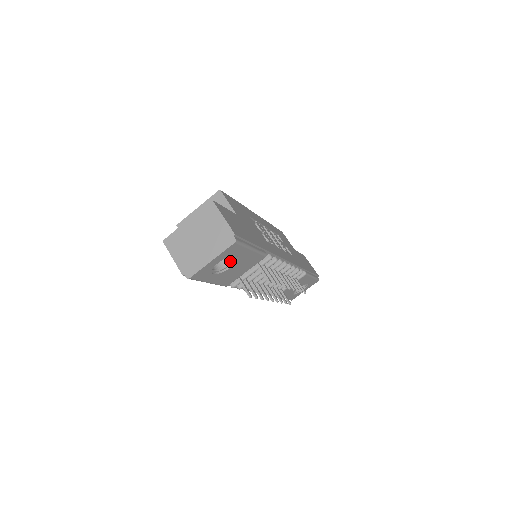
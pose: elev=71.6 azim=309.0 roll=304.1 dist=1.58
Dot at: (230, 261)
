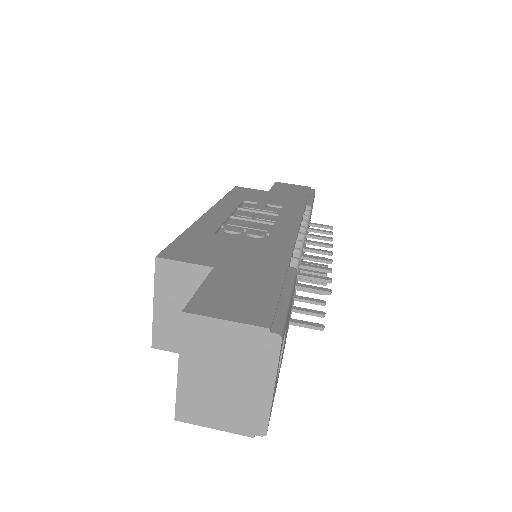
Dot at: occluded
